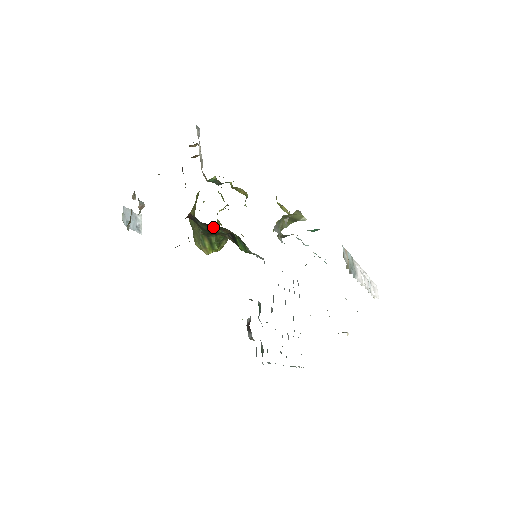
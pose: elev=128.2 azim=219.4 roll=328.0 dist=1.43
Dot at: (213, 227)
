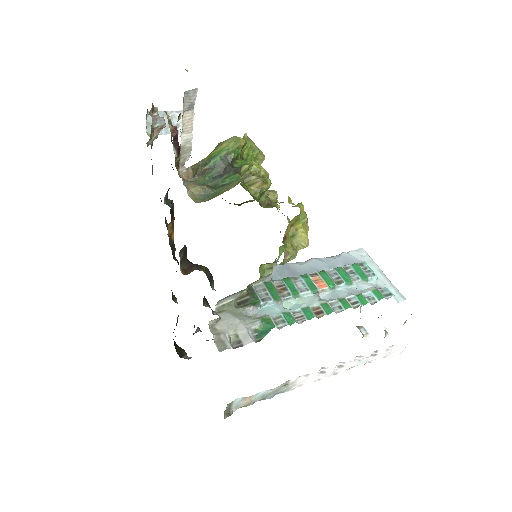
Dot at: occluded
